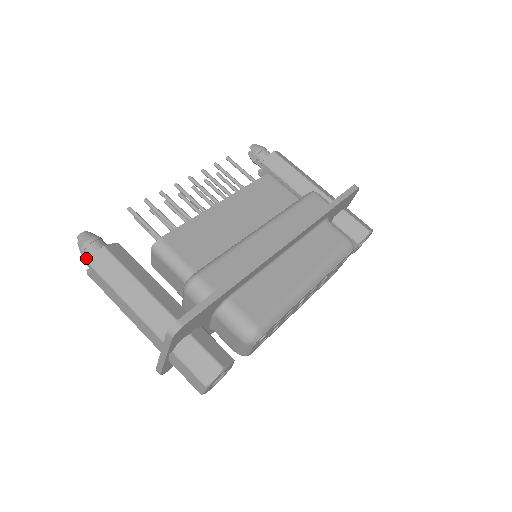
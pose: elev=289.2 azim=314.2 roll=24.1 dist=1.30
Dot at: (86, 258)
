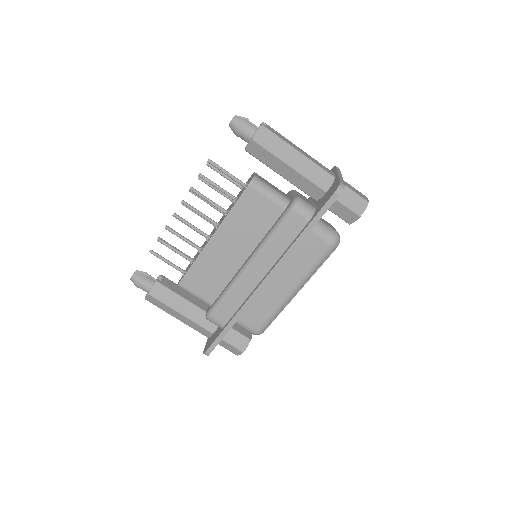
Dot at: occluded
